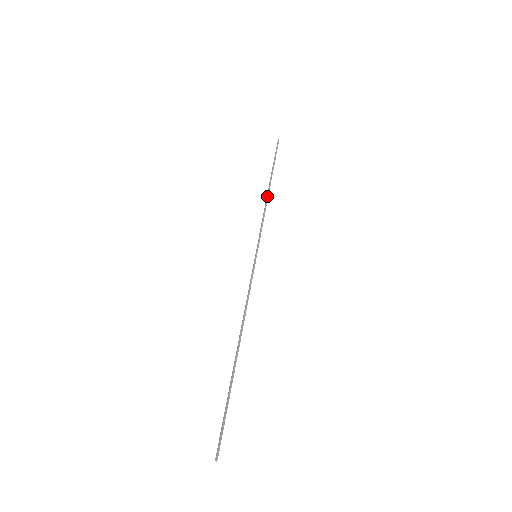
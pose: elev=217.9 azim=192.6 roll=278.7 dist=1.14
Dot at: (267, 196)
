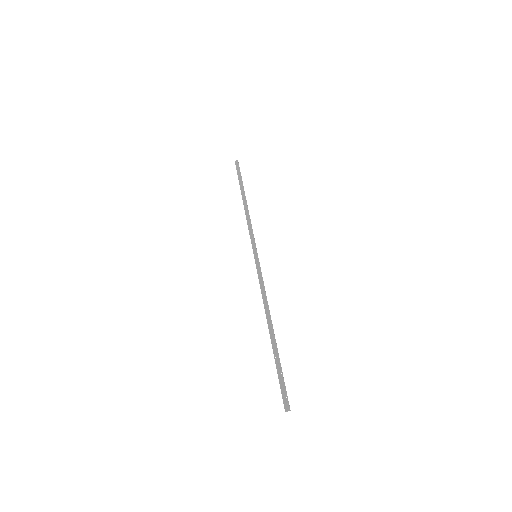
Dot at: occluded
